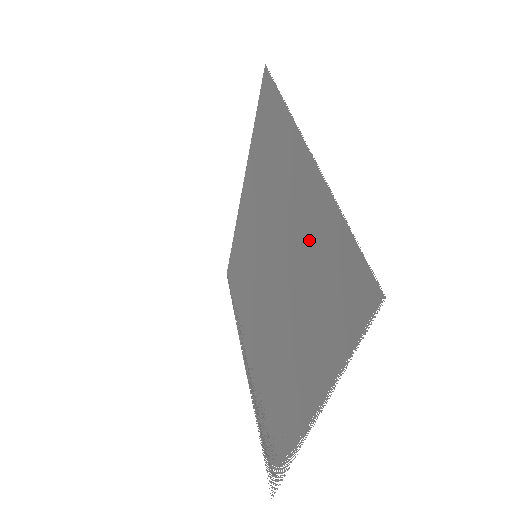
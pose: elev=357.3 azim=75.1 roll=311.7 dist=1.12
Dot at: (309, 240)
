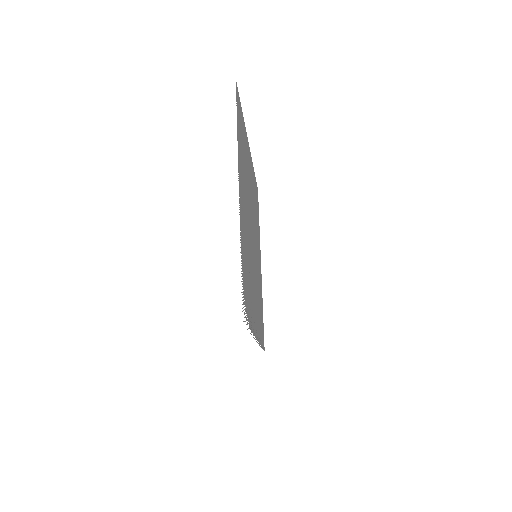
Dot at: (245, 153)
